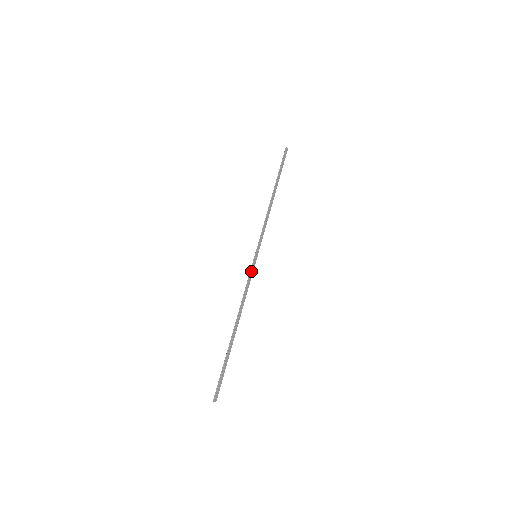
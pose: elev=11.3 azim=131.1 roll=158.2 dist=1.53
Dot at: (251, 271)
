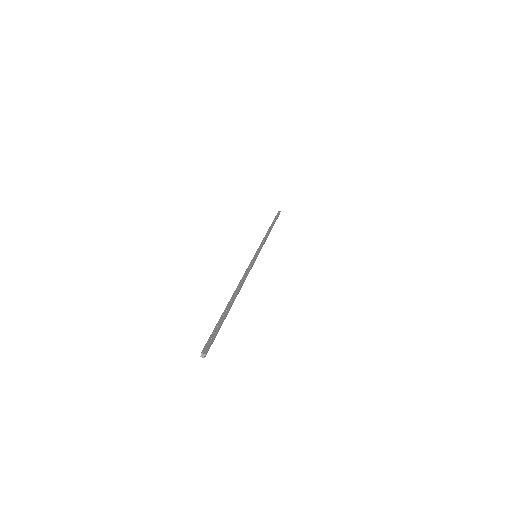
Dot at: (250, 263)
